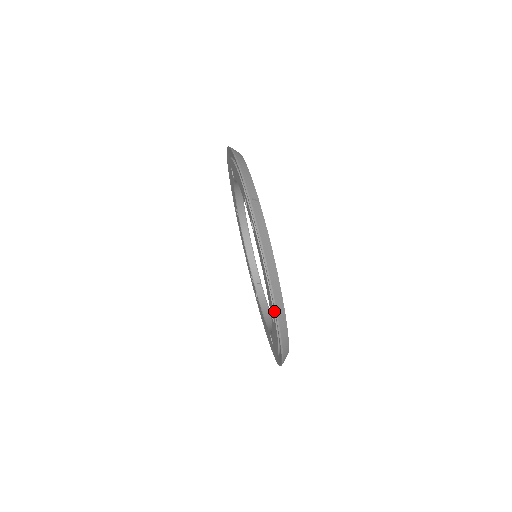
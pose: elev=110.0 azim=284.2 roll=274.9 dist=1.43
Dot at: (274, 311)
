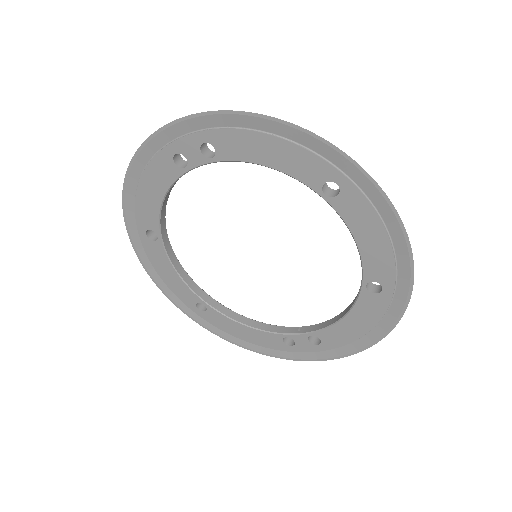
Dot at: (319, 156)
